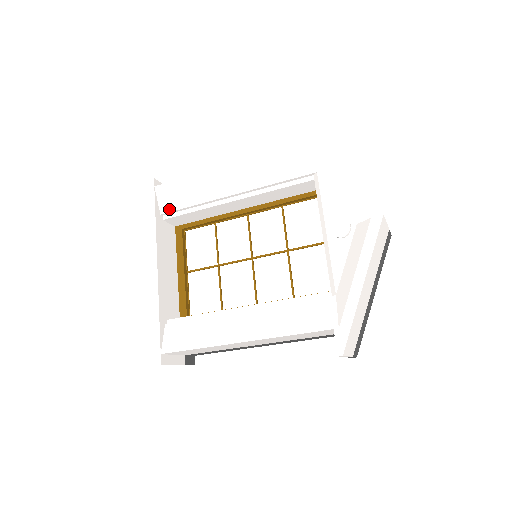
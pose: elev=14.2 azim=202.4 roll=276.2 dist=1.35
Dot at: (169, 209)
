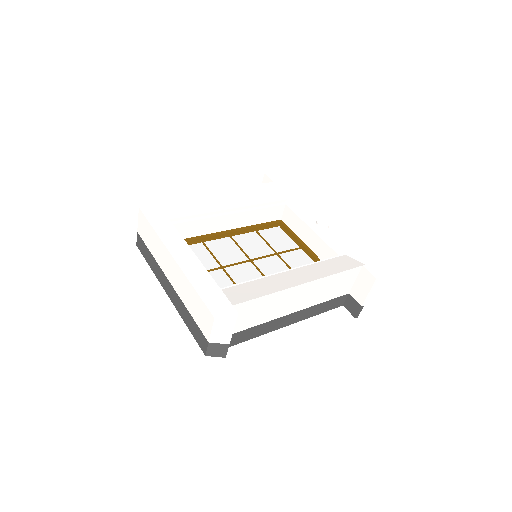
Dot at: (173, 216)
